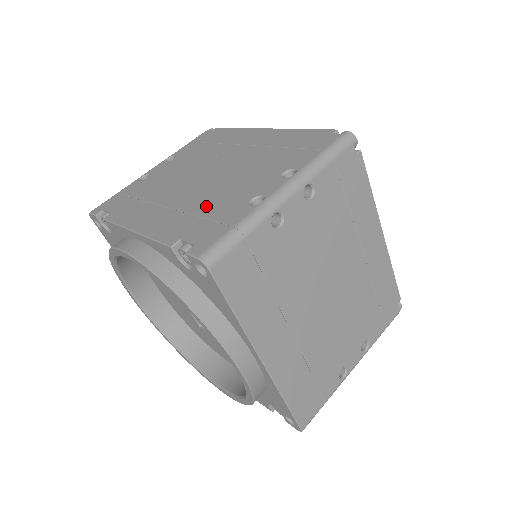
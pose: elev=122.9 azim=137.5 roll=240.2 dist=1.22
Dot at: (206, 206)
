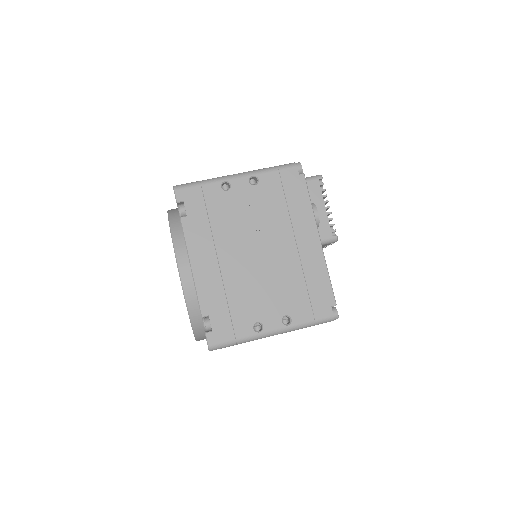
Dot at: (236, 297)
